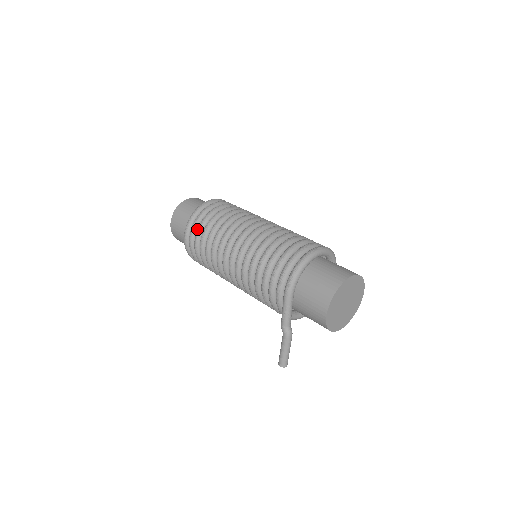
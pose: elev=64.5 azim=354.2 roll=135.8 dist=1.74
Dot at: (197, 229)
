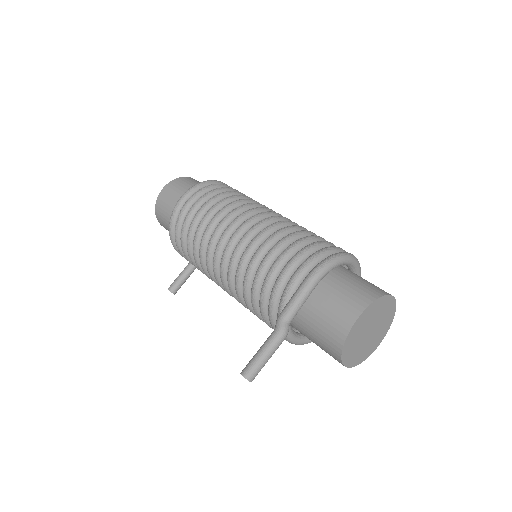
Dot at: (207, 192)
